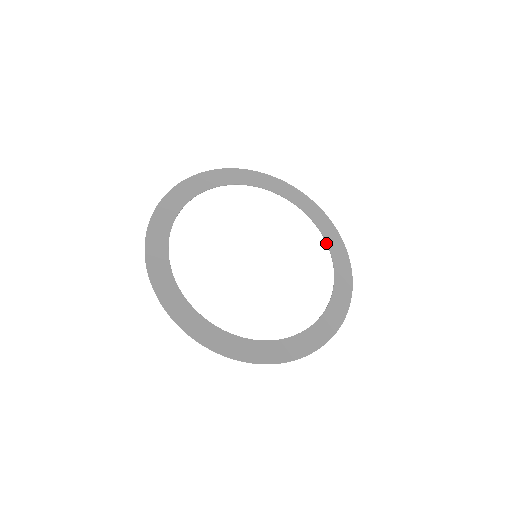
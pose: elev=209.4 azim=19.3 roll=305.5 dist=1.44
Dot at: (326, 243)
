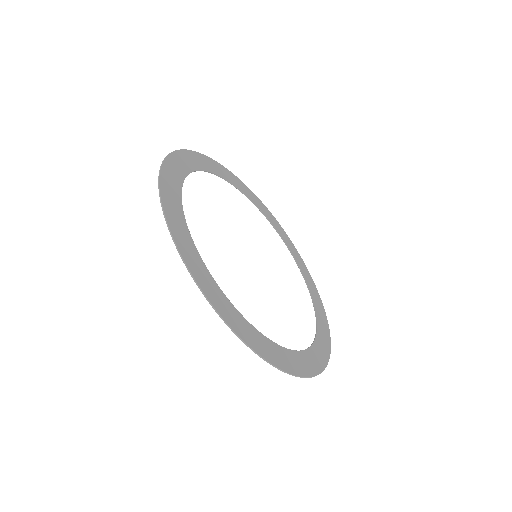
Dot at: (307, 286)
